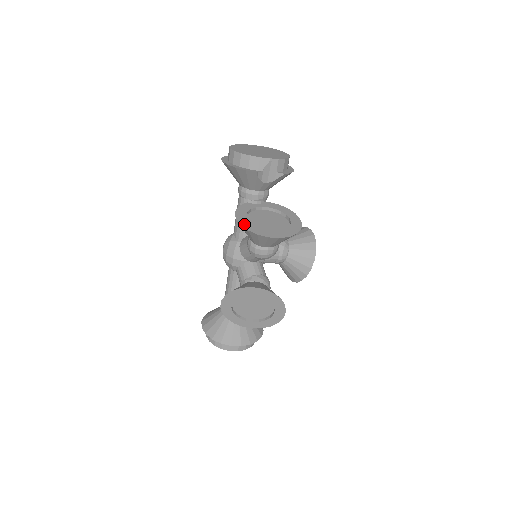
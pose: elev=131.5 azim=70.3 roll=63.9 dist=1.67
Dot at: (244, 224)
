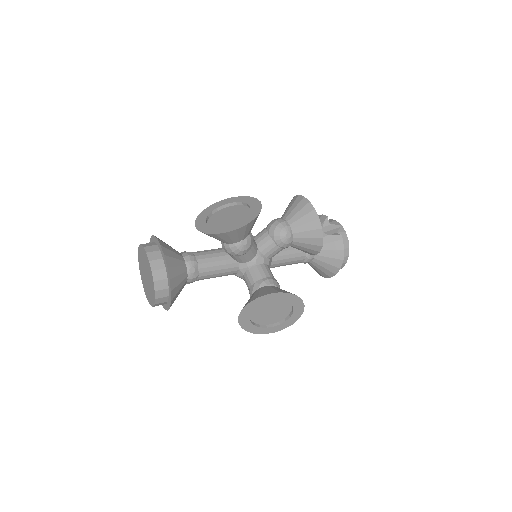
Dot at: occluded
